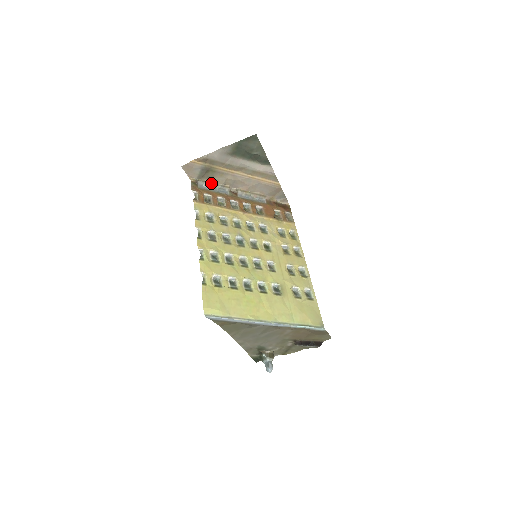
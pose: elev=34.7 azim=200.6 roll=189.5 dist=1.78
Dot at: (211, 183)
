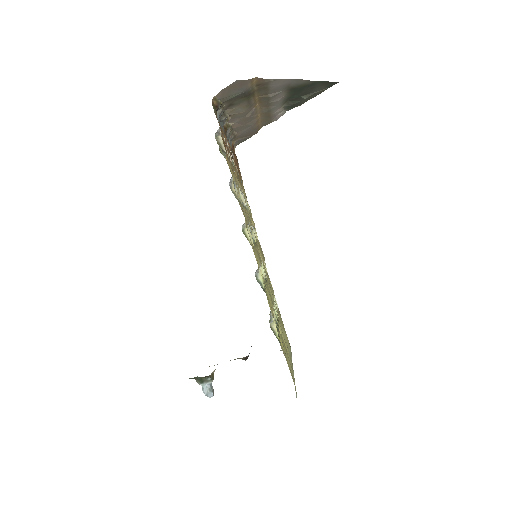
Dot at: (223, 111)
